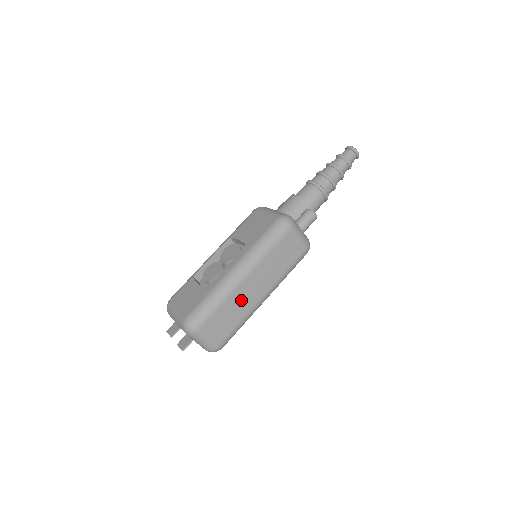
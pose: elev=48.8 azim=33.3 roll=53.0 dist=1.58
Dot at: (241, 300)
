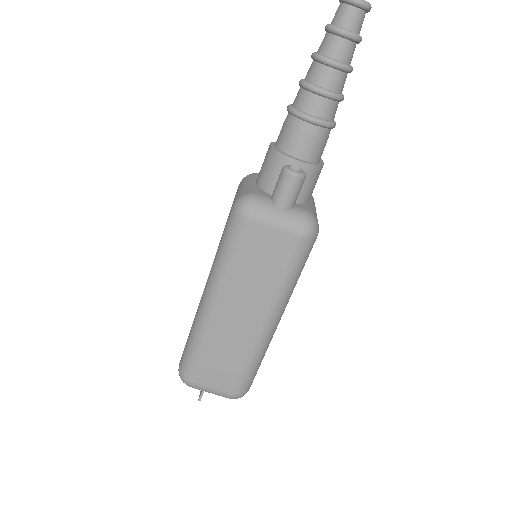
Dot at: (229, 337)
